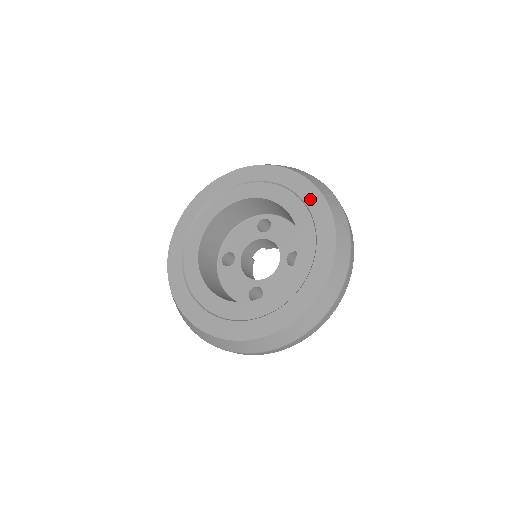
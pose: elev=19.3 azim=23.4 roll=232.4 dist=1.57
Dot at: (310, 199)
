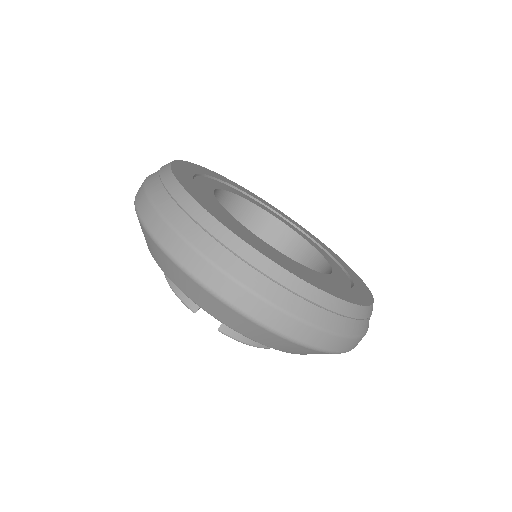
Dot at: (360, 291)
